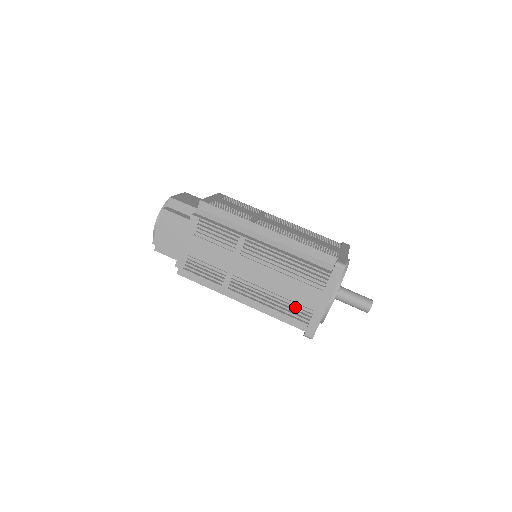
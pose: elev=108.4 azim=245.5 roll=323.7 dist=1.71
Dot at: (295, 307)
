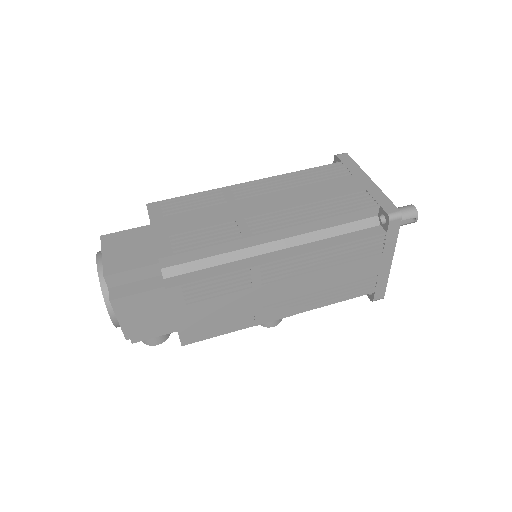
Dot at: (345, 201)
